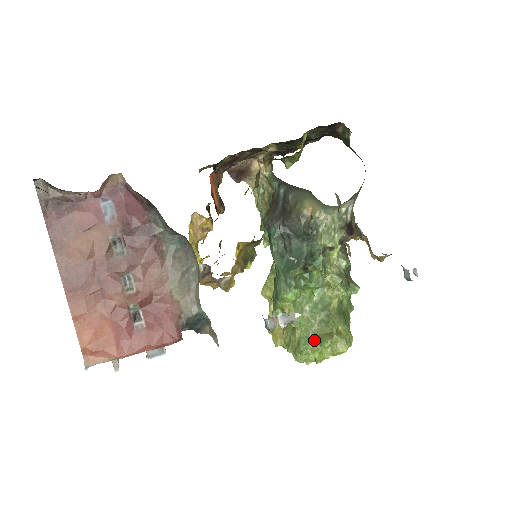
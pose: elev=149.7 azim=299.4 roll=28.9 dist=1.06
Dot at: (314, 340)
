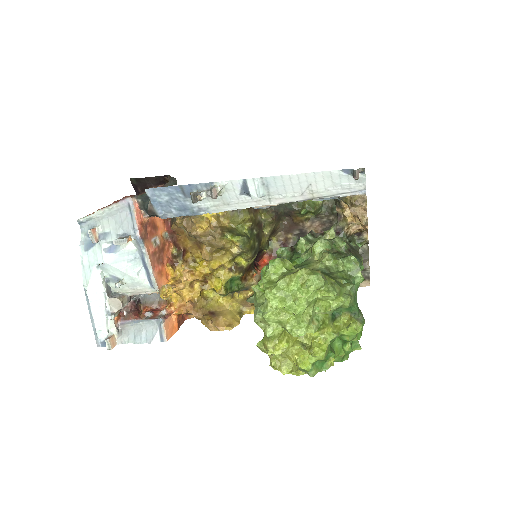
Dot at: occluded
